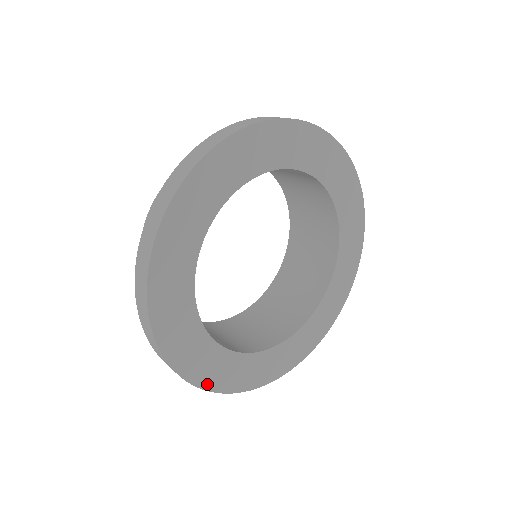
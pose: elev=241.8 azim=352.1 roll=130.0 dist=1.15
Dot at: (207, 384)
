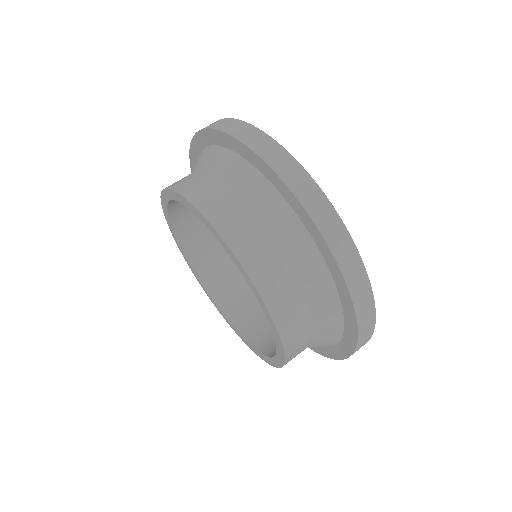
Dot at: (359, 263)
